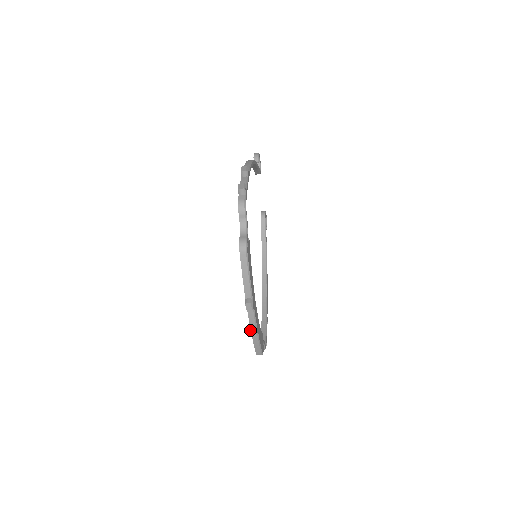
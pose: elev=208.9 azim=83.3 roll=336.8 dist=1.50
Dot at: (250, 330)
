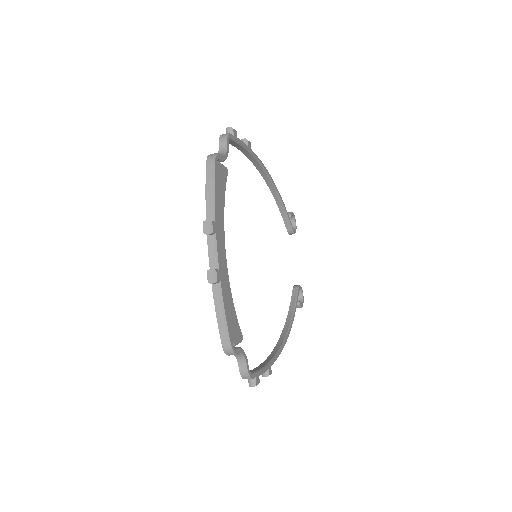
Dot at: (208, 272)
